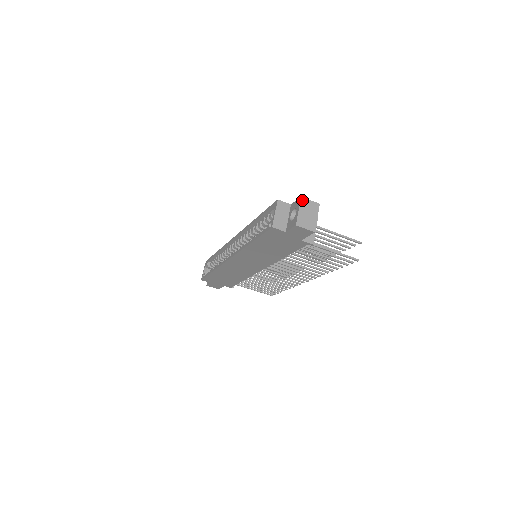
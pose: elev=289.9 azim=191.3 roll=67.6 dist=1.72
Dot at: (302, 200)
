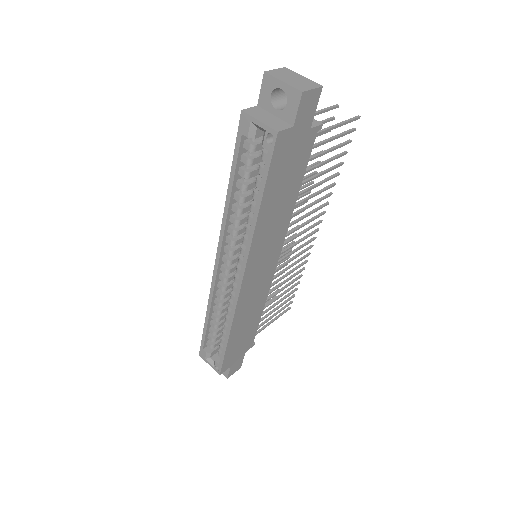
Dot at: (270, 73)
